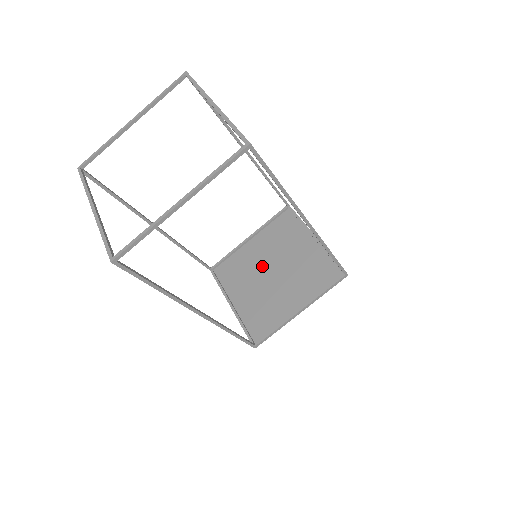
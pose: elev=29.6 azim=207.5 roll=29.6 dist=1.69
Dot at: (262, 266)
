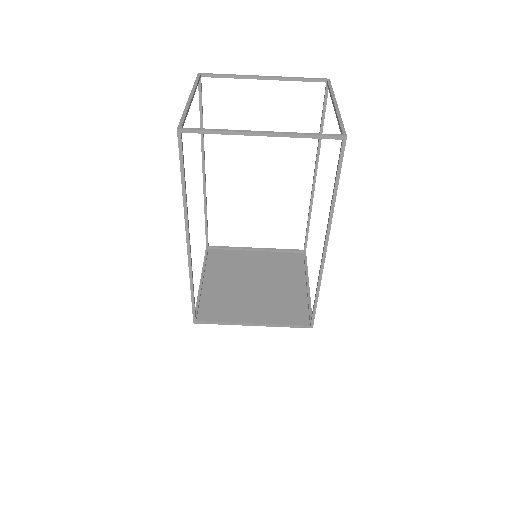
Dot at: (240, 287)
